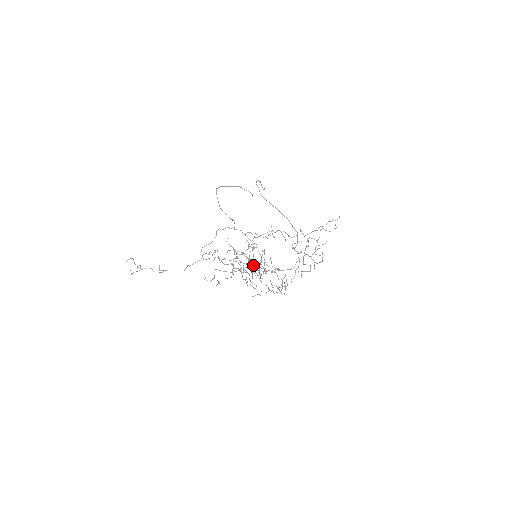
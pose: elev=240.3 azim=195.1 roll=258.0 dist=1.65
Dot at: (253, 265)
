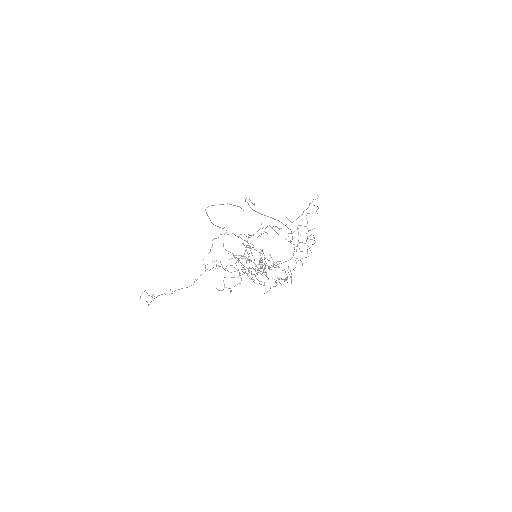
Dot at: (255, 264)
